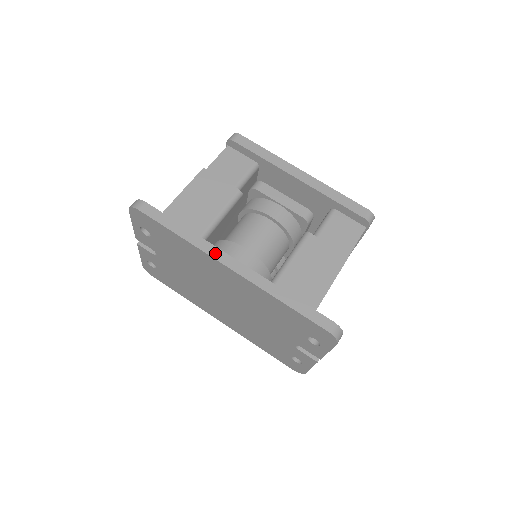
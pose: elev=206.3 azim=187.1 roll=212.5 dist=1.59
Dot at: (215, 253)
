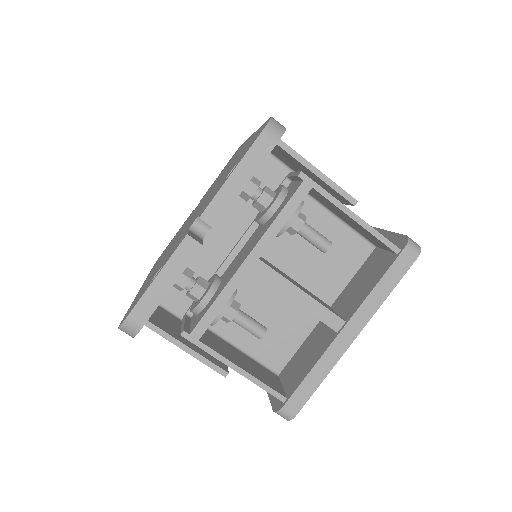
Dot at: occluded
